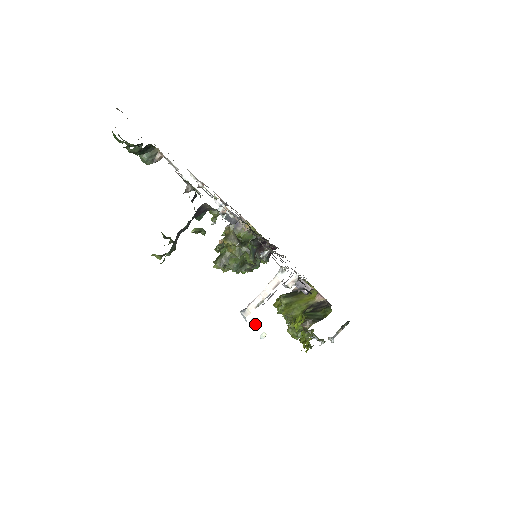
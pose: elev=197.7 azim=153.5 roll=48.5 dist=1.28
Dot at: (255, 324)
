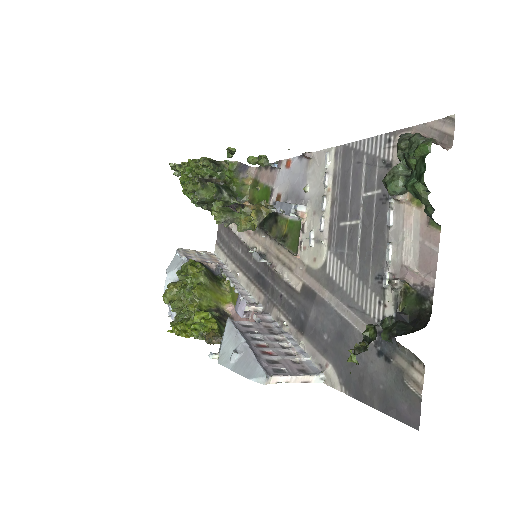
Dot at: (235, 361)
